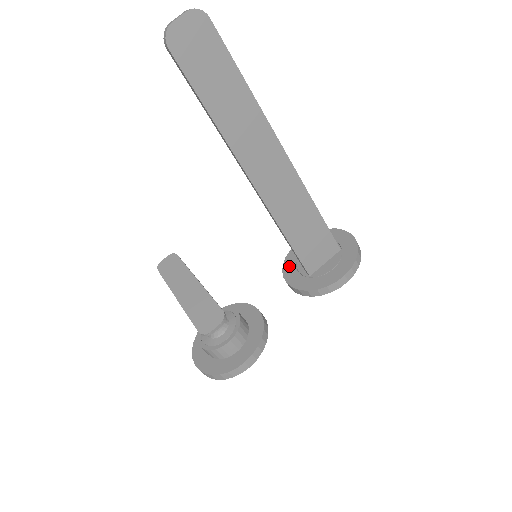
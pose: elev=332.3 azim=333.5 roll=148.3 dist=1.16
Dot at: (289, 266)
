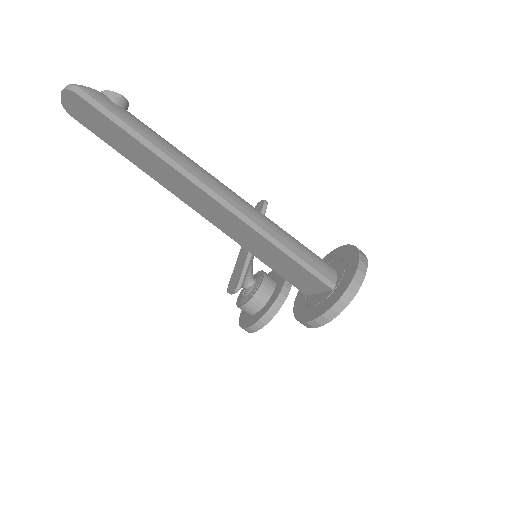
Dot at: occluded
